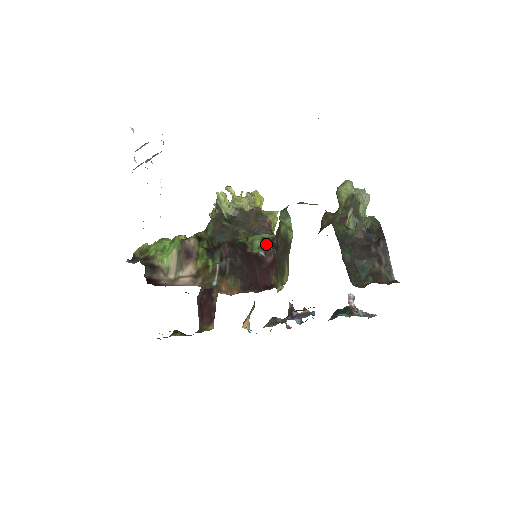
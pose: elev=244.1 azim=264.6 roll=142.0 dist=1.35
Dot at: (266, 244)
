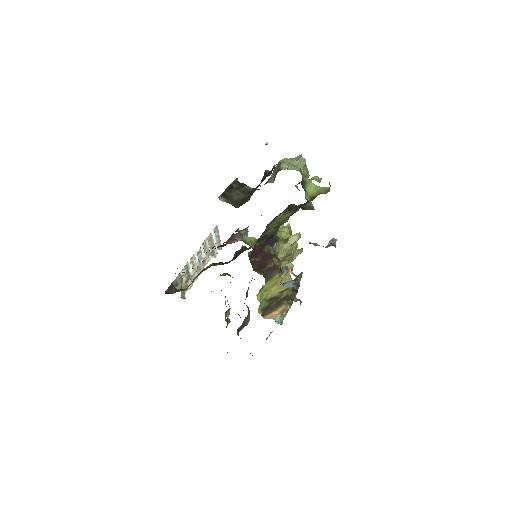
Dot at: (232, 235)
